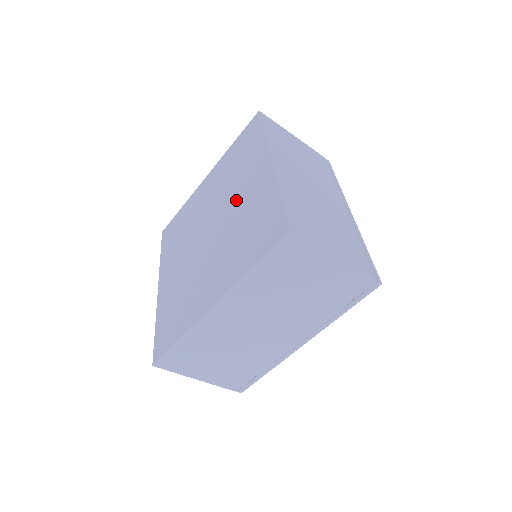
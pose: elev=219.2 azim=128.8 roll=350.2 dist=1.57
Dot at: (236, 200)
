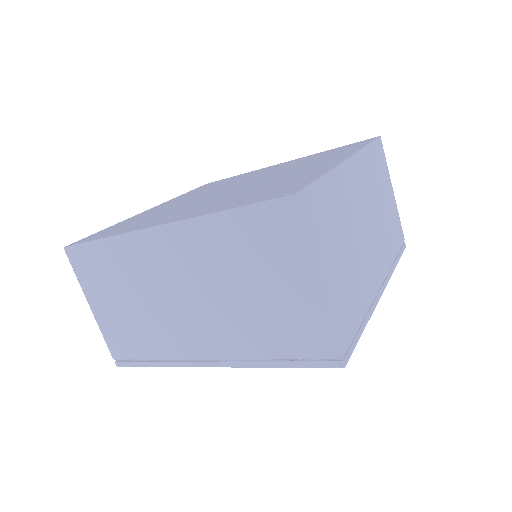
Dot at: (283, 174)
